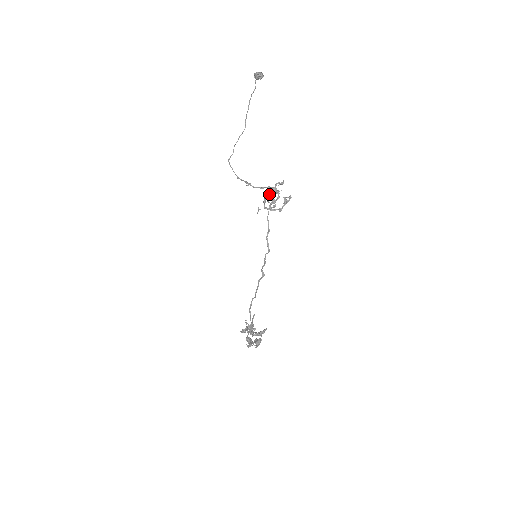
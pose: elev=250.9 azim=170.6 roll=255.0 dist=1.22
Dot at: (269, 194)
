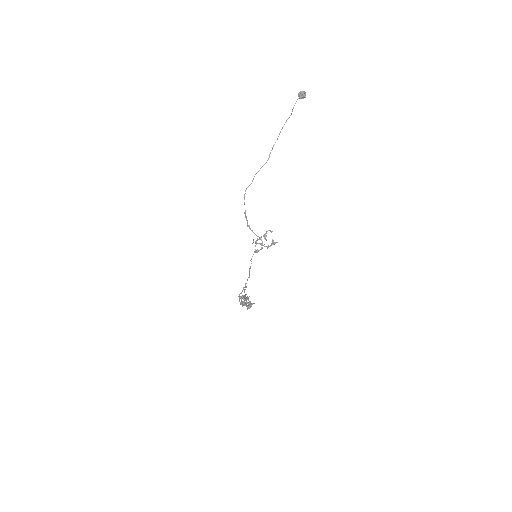
Dot at: occluded
